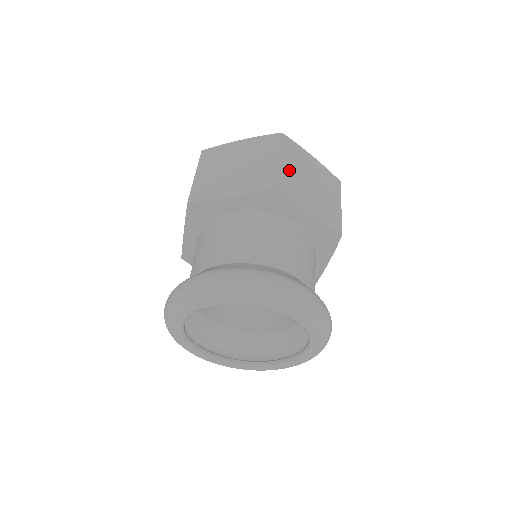
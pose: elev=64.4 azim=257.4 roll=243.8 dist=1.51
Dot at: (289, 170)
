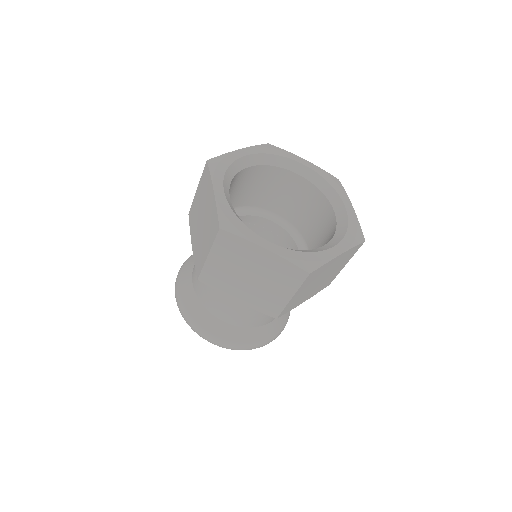
Dot at: (298, 296)
